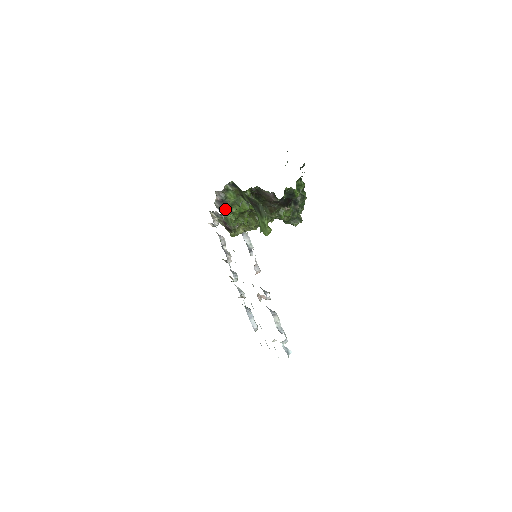
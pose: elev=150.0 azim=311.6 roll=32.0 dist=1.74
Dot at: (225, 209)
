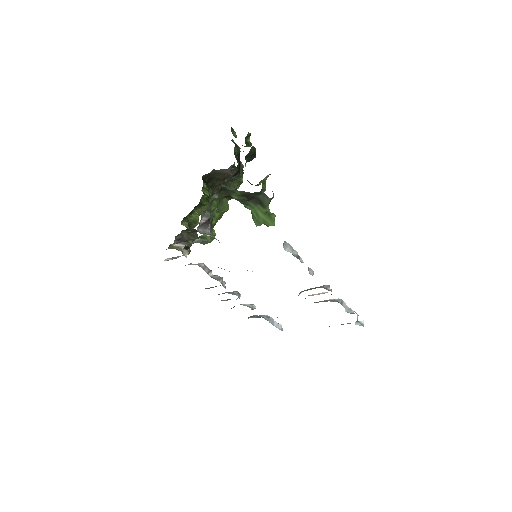
Dot at: (210, 228)
